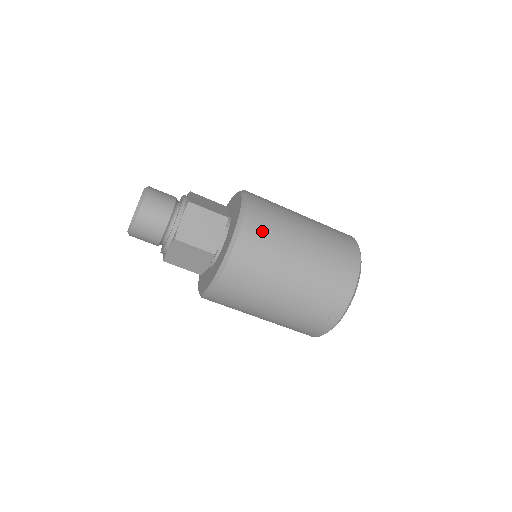
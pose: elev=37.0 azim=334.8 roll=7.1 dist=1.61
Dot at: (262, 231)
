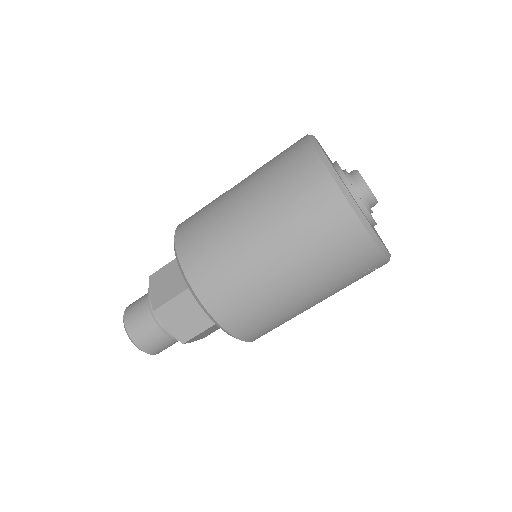
Dot at: (222, 287)
